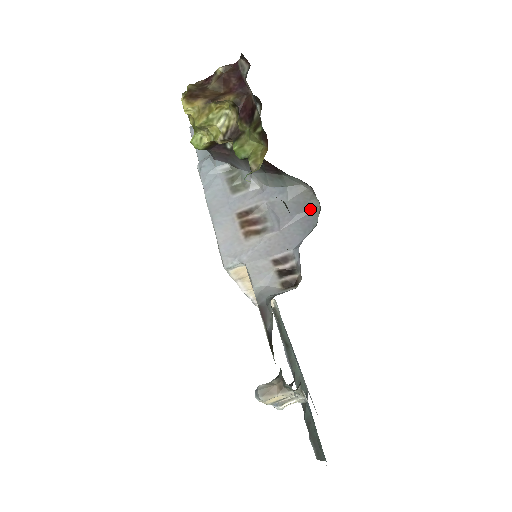
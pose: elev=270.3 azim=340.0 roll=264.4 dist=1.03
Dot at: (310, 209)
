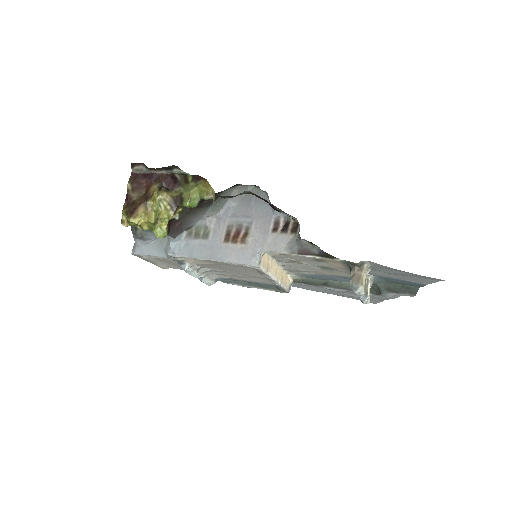
Dot at: occluded
